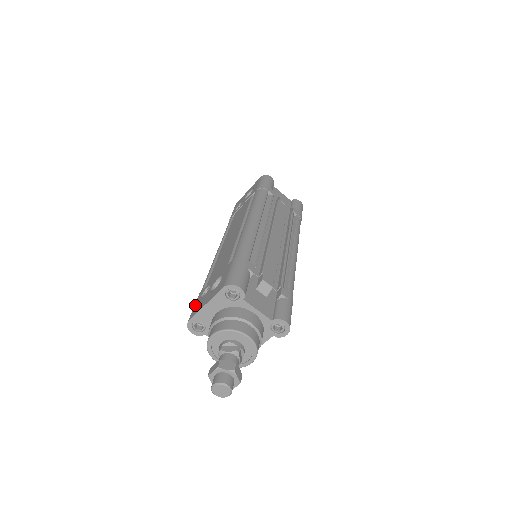
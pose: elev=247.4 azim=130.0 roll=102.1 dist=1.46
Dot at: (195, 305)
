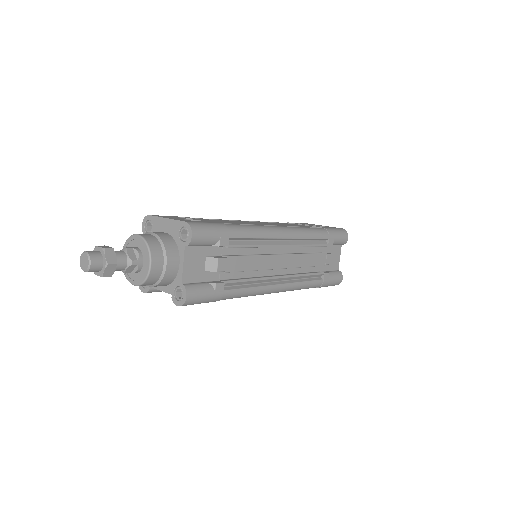
Dot at: occluded
